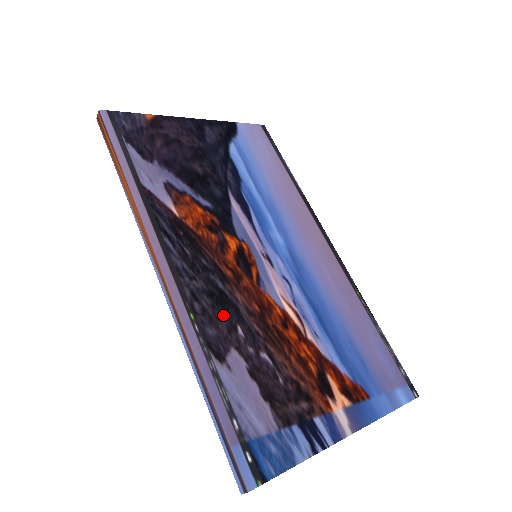
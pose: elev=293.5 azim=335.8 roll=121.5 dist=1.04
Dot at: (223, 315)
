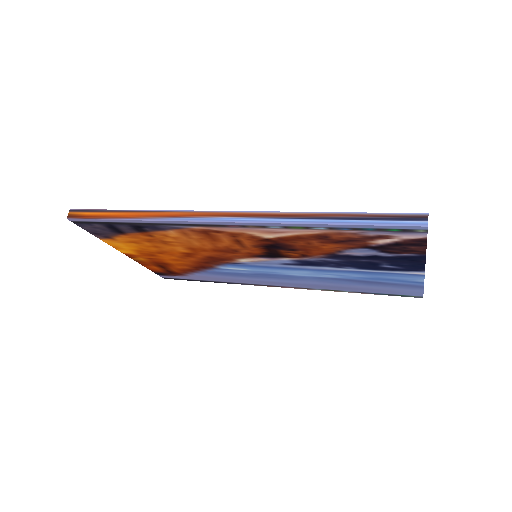
Dot at: occluded
